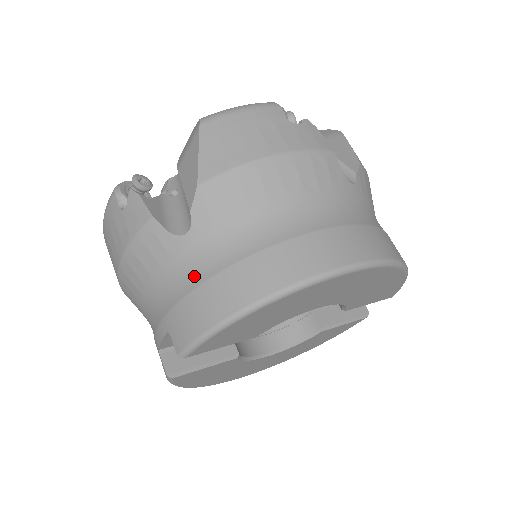
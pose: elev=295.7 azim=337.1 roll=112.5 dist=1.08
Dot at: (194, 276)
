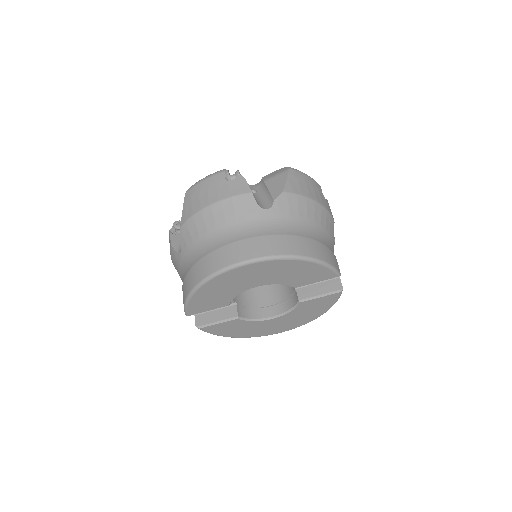
Dot at: (184, 274)
